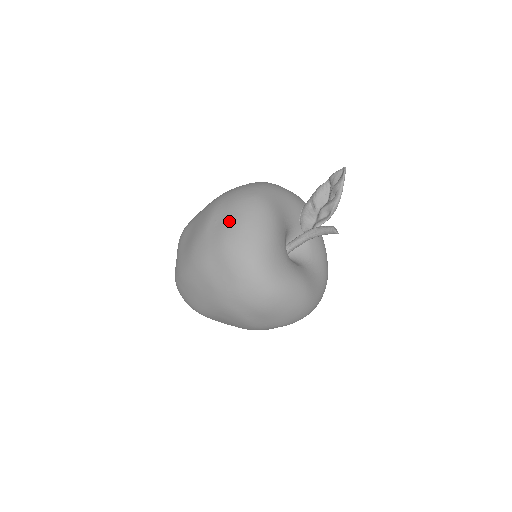
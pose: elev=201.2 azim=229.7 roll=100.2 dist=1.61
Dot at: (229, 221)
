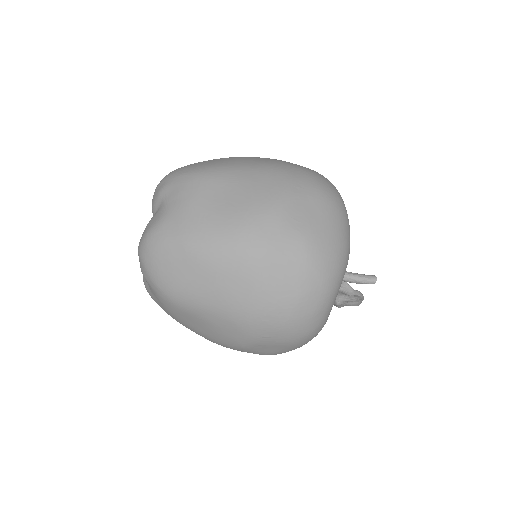
Dot at: occluded
